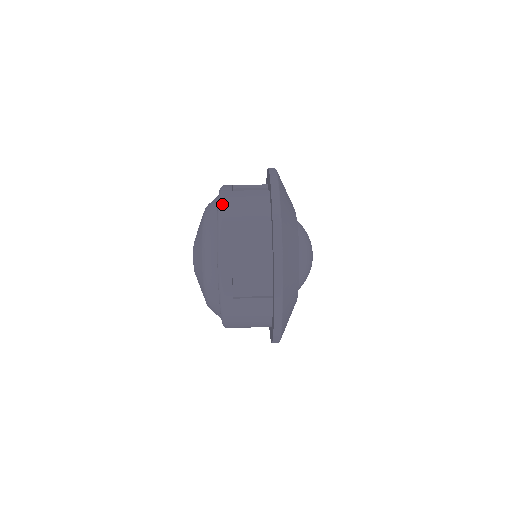
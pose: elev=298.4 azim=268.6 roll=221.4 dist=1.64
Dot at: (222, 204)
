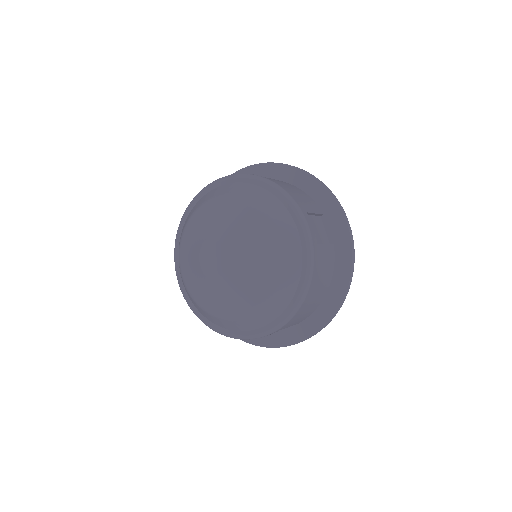
Dot at: occluded
